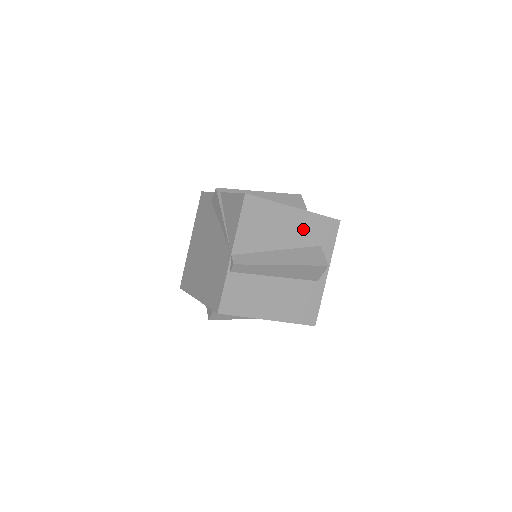
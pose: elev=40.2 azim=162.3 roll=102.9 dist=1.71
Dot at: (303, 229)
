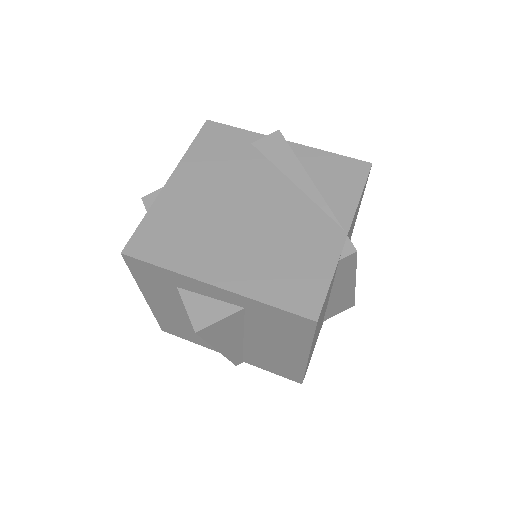
Dot at: occluded
